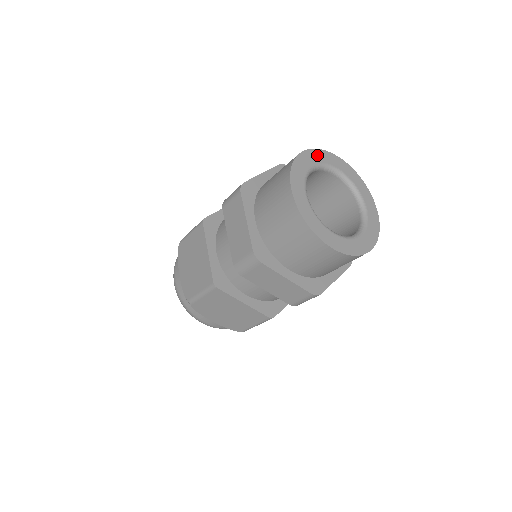
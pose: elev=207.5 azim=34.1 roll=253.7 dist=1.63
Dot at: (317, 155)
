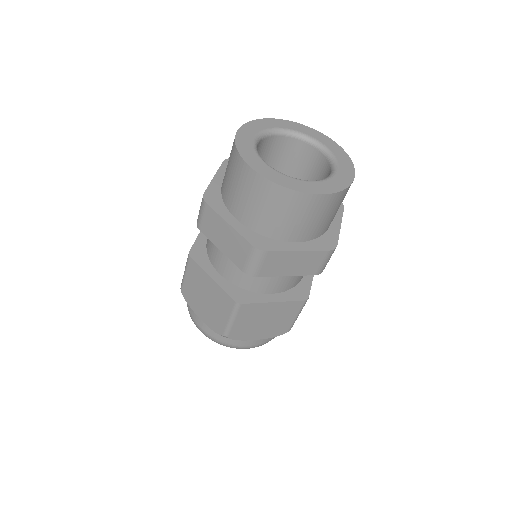
Dot at: (295, 126)
